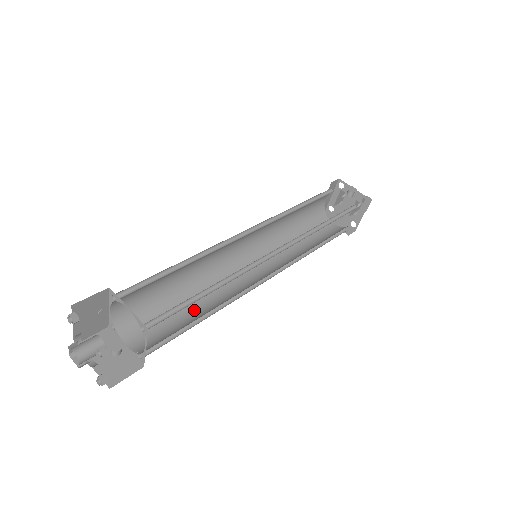
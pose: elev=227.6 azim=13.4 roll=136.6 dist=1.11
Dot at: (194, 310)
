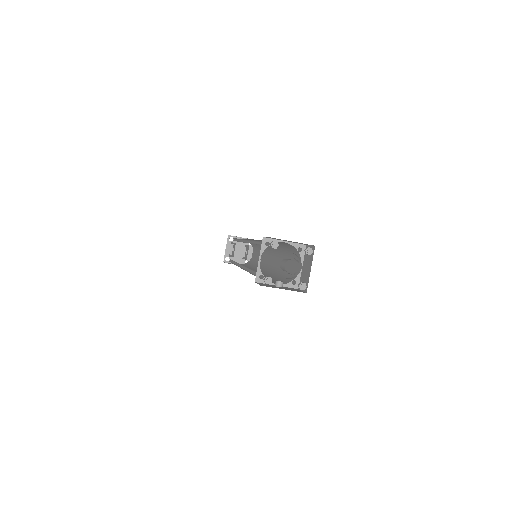
Dot at: occluded
